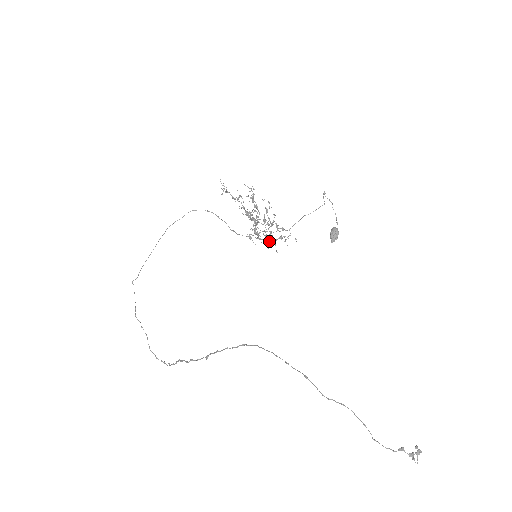
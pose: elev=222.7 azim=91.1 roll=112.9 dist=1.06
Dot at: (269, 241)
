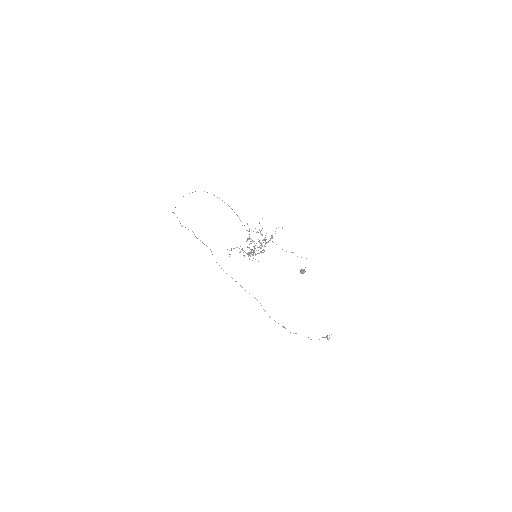
Dot at: occluded
